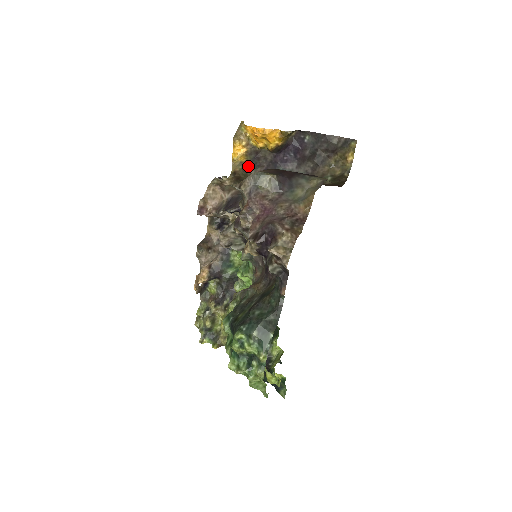
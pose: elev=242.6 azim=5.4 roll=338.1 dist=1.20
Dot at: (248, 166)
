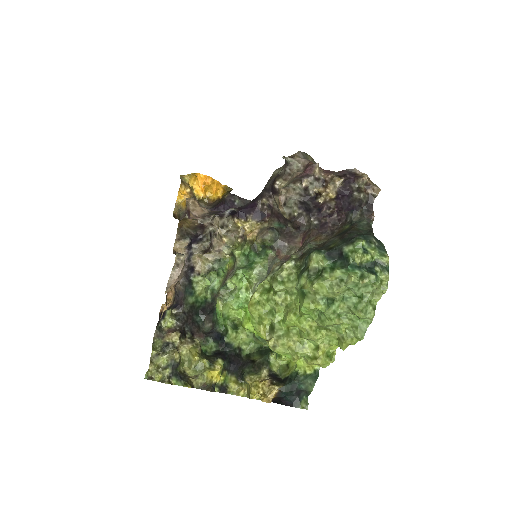
Dot at: (182, 216)
